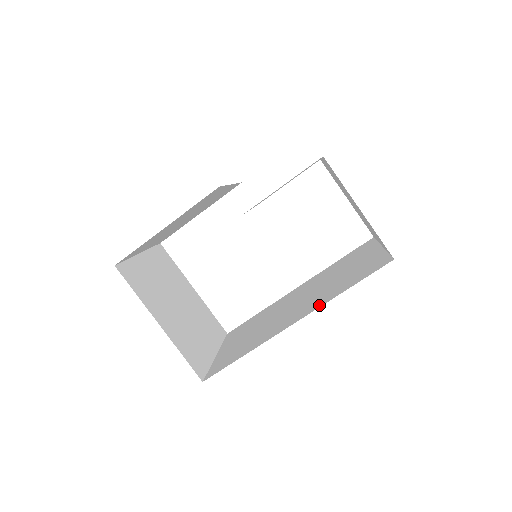
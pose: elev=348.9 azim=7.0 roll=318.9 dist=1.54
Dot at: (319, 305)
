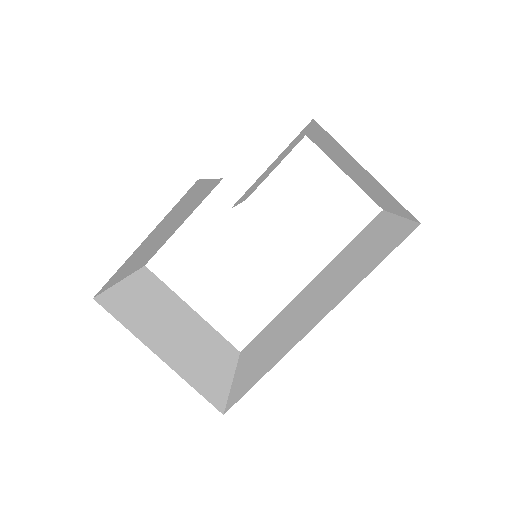
Dot at: (342, 296)
